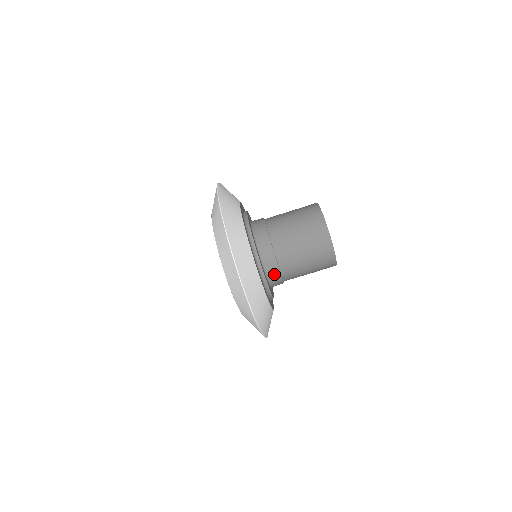
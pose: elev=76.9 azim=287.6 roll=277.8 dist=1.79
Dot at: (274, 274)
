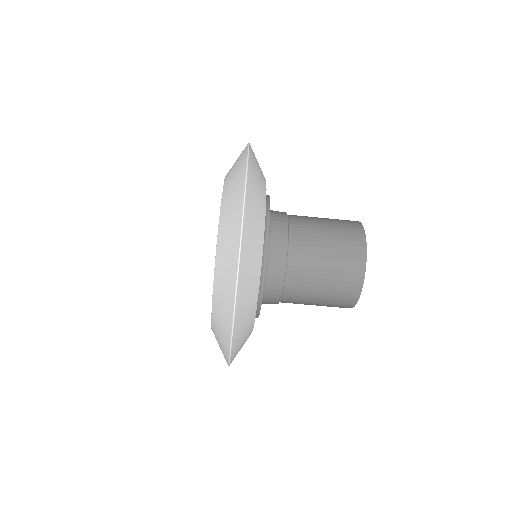
Dot at: (273, 296)
